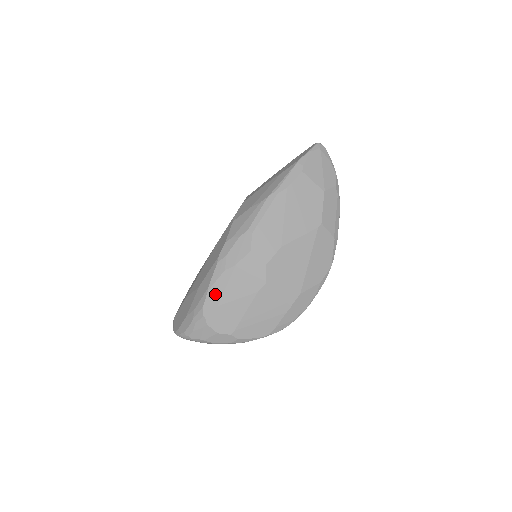
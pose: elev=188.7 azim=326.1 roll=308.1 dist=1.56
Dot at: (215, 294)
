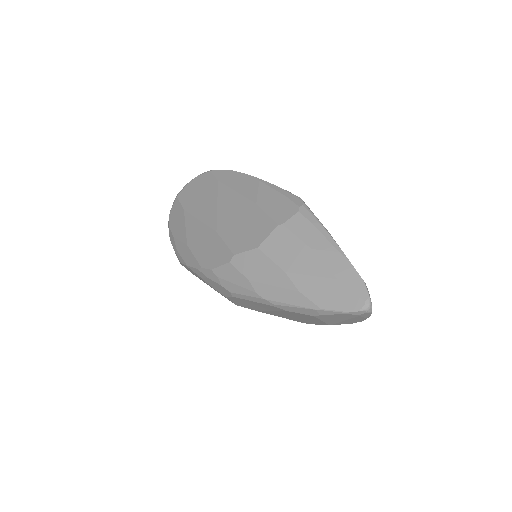
Dot at: (191, 271)
